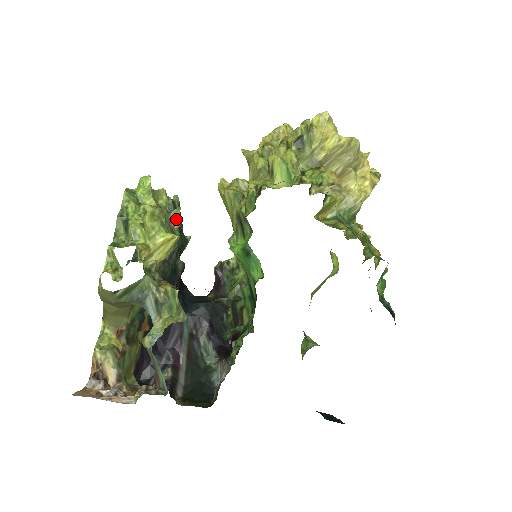
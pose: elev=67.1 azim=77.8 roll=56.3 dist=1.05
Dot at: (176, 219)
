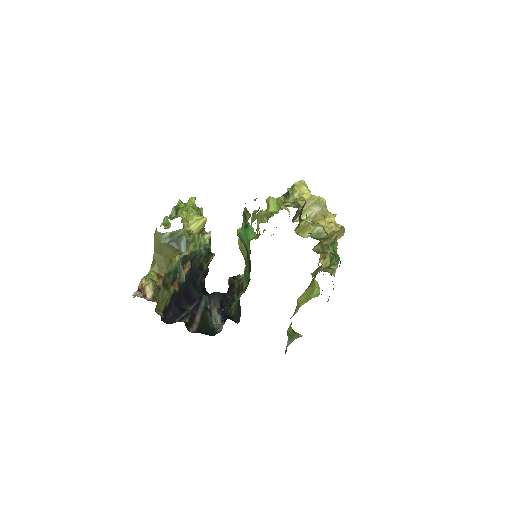
Dot at: (207, 239)
